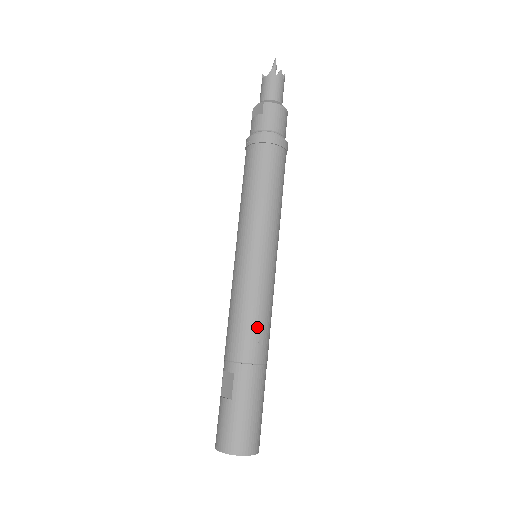
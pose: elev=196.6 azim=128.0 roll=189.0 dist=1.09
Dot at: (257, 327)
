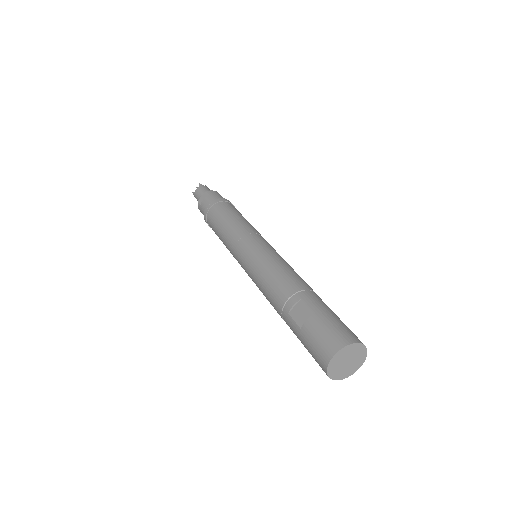
Dot at: (294, 272)
